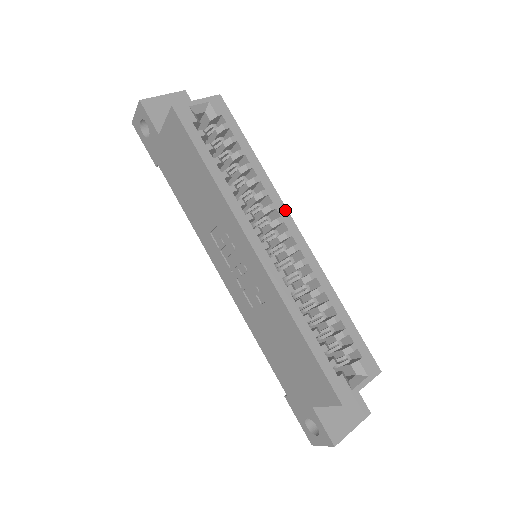
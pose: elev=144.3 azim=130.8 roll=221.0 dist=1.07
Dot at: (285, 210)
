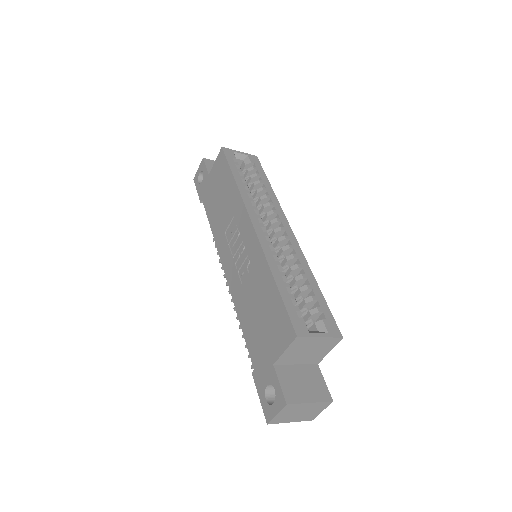
Dot at: (285, 218)
